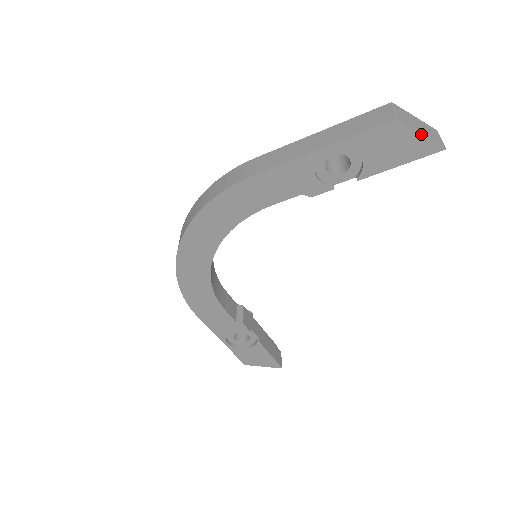
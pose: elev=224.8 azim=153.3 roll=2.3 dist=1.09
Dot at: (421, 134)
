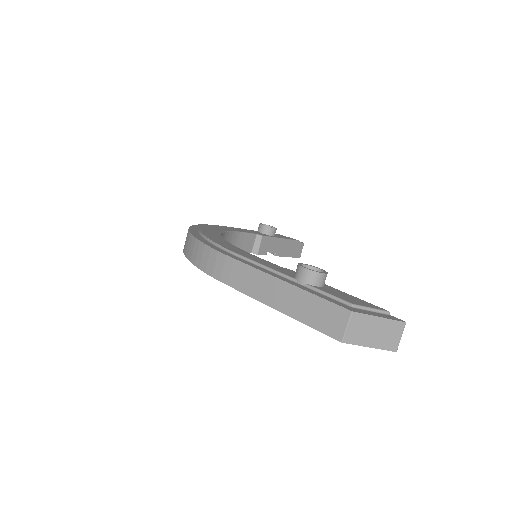
Dot at: (369, 347)
